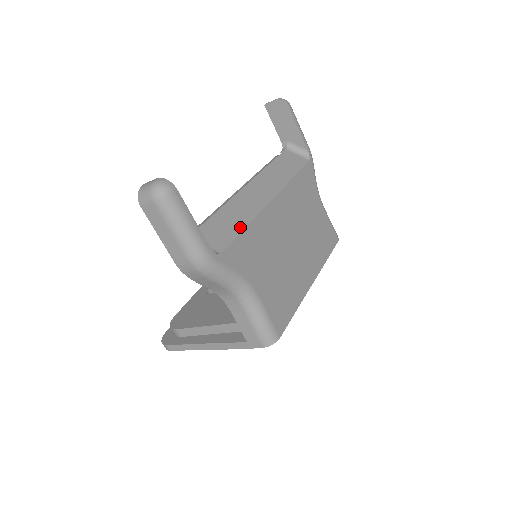
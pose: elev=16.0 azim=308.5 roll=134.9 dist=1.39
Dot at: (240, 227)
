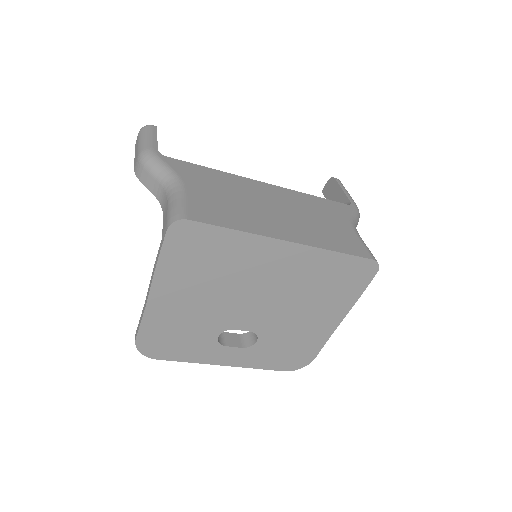
Dot at: (206, 168)
